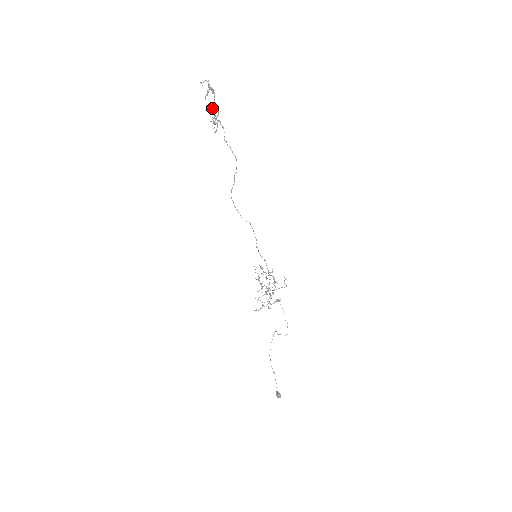
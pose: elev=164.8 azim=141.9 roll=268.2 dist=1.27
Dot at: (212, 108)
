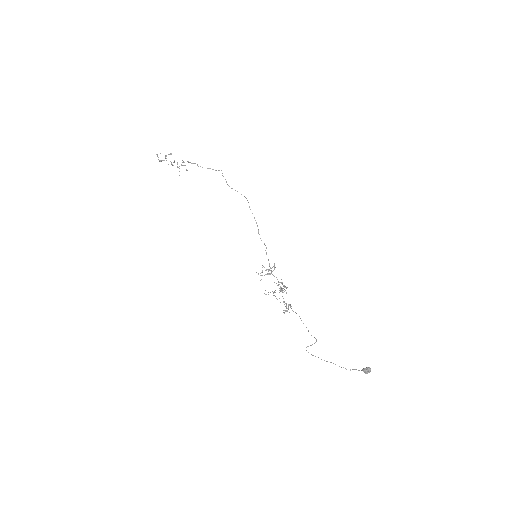
Dot at: occluded
